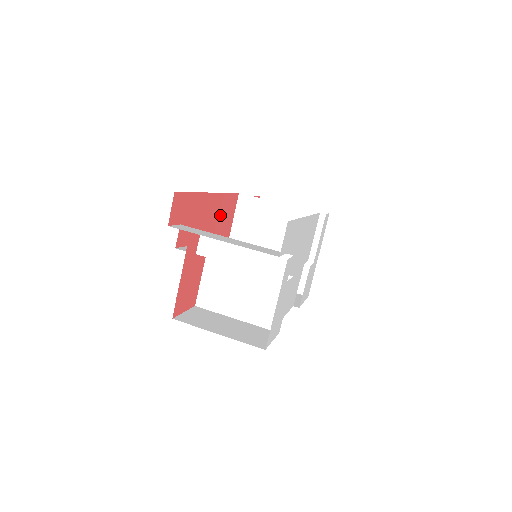
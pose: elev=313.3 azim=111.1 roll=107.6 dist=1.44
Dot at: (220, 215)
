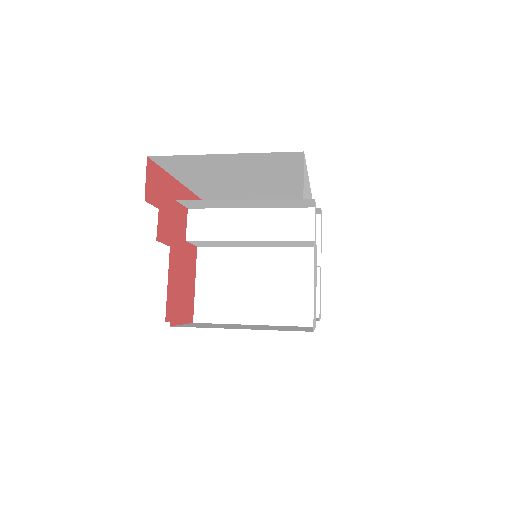
Dot at: occluded
